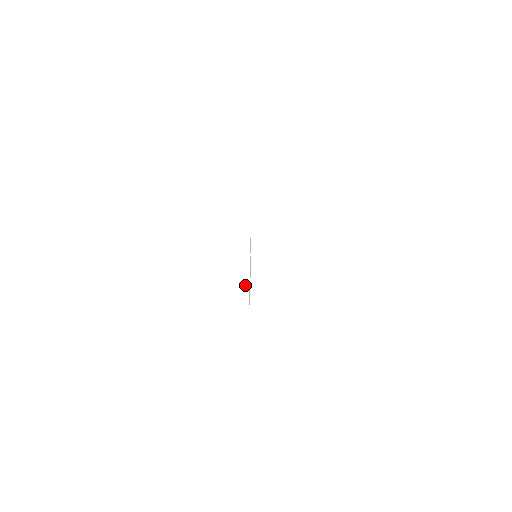
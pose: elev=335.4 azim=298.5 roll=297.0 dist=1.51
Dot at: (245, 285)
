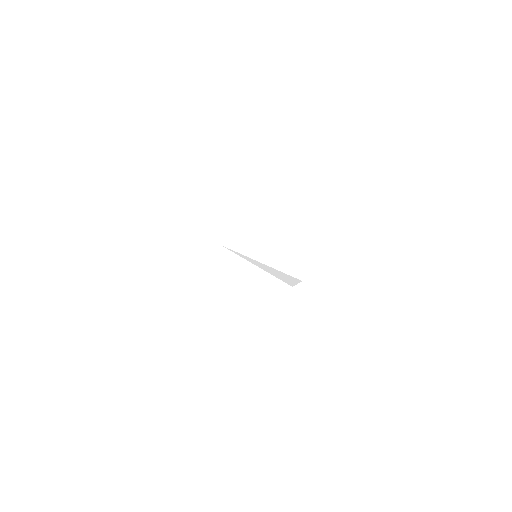
Dot at: occluded
